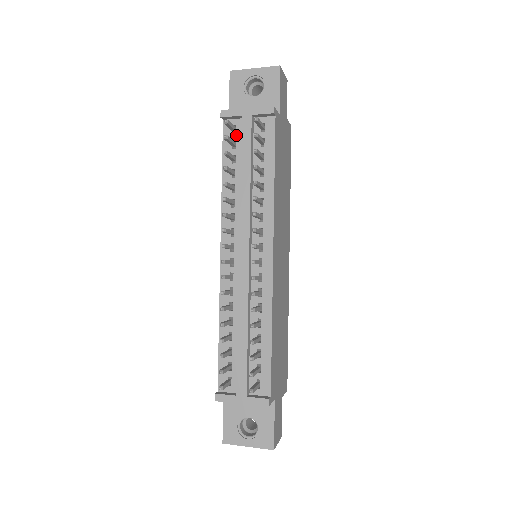
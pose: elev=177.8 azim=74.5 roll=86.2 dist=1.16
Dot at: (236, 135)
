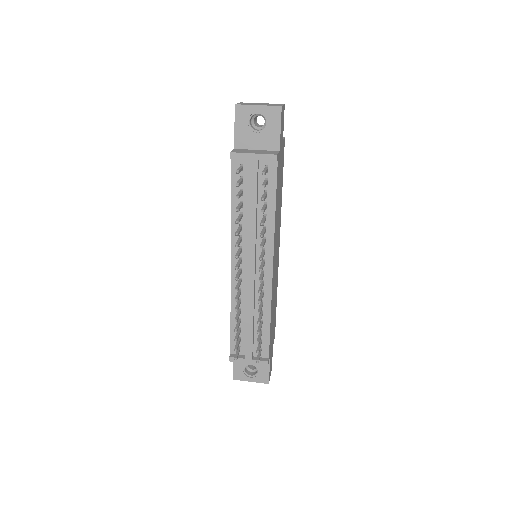
Dot at: (243, 172)
